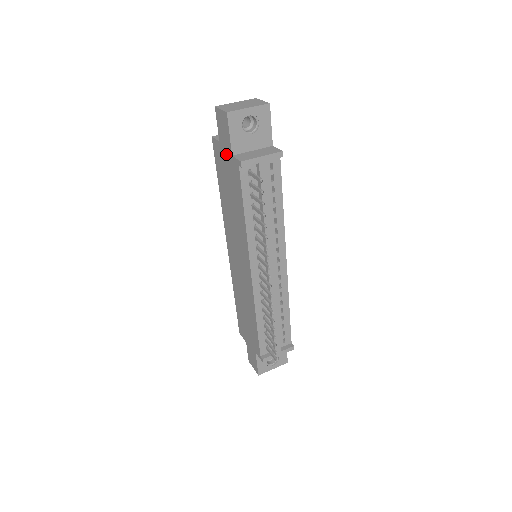
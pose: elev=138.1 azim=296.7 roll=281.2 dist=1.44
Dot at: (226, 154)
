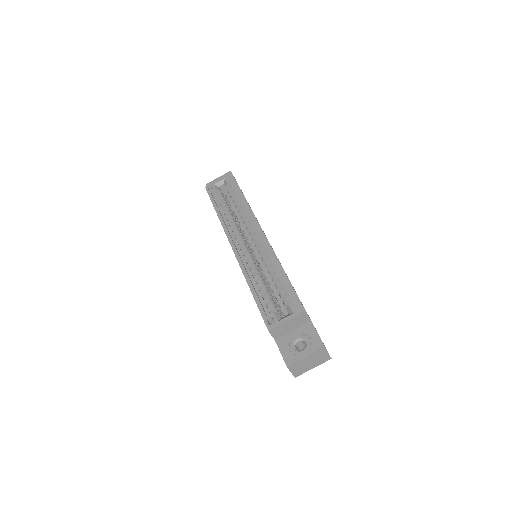
Dot at: occluded
